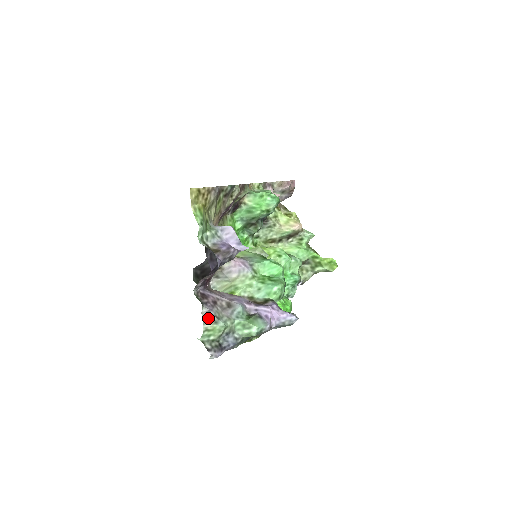
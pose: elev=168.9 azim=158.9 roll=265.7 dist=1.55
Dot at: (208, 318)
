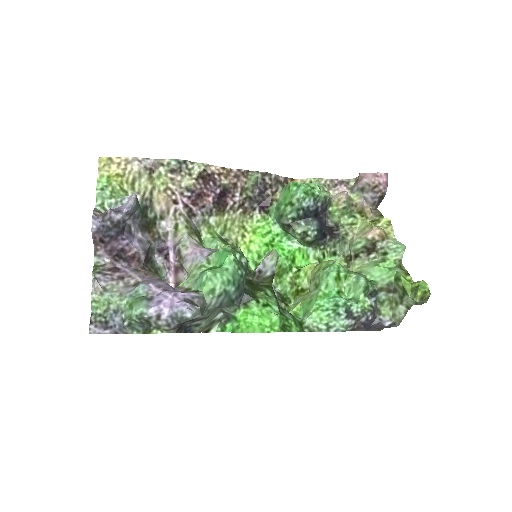
Dot at: (95, 287)
